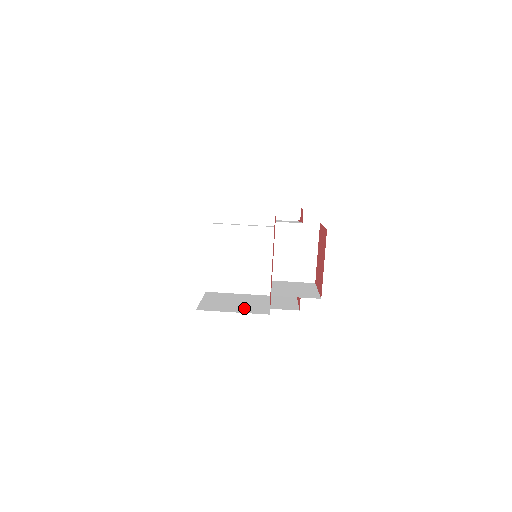
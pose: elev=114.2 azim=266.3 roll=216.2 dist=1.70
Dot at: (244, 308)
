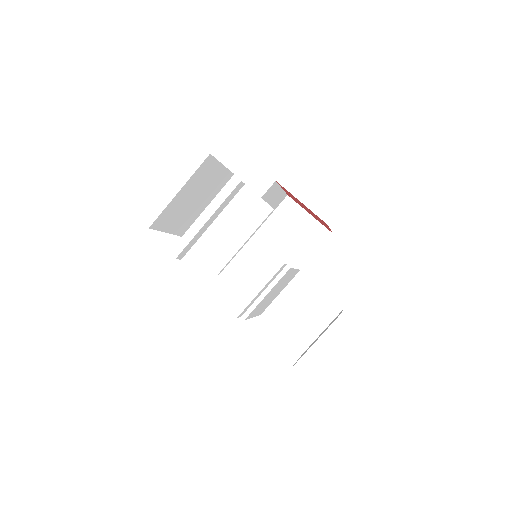
Dot at: (319, 317)
